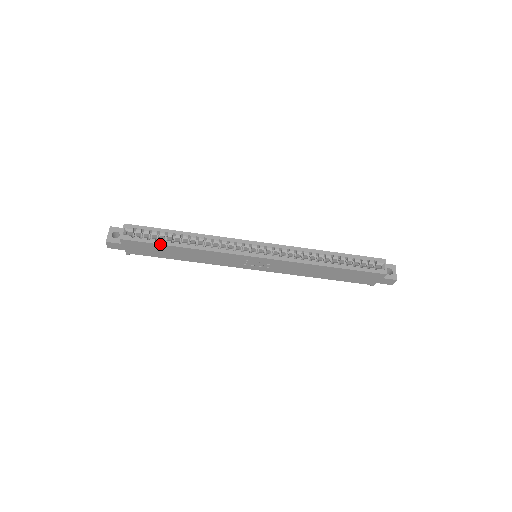
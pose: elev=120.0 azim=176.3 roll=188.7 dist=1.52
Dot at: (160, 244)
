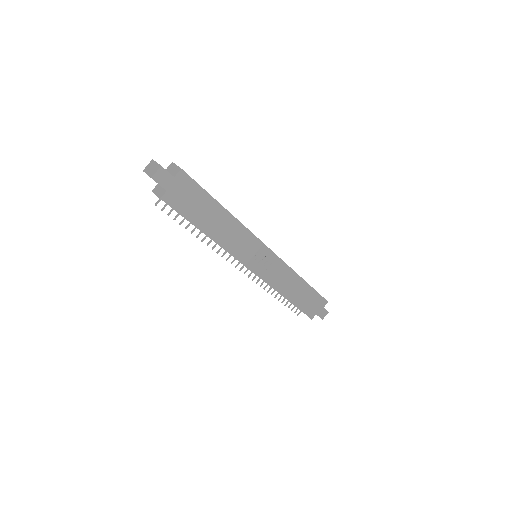
Dot at: occluded
